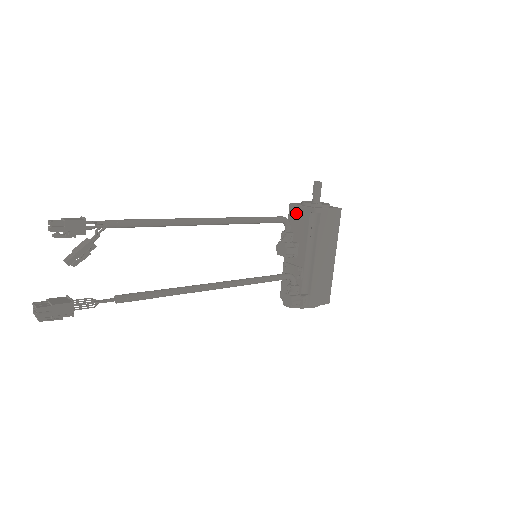
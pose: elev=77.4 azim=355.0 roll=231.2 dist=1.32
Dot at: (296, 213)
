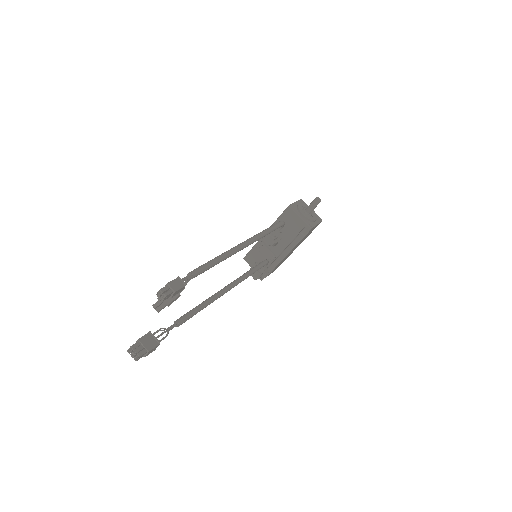
Dot at: (291, 218)
